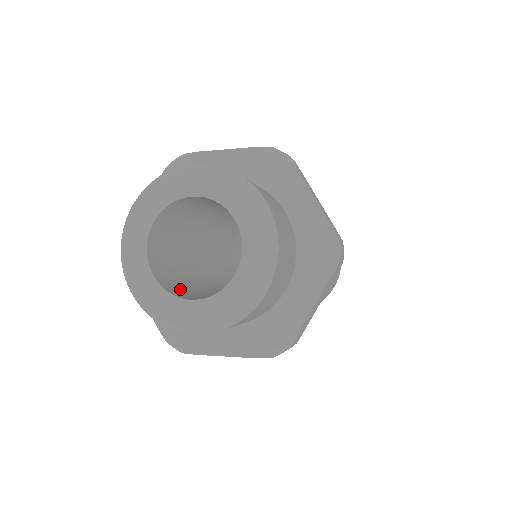
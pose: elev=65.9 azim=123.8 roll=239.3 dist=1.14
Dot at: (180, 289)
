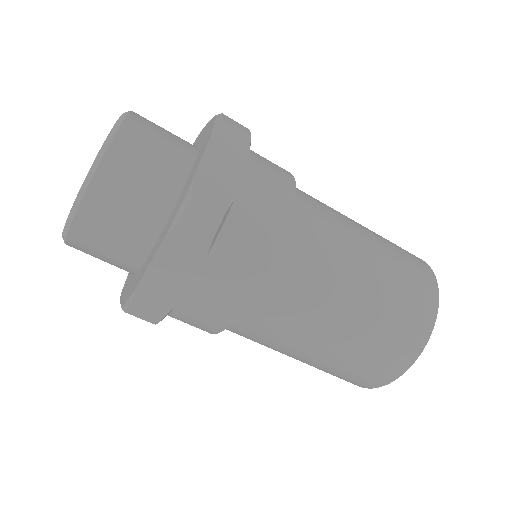
Dot at: occluded
